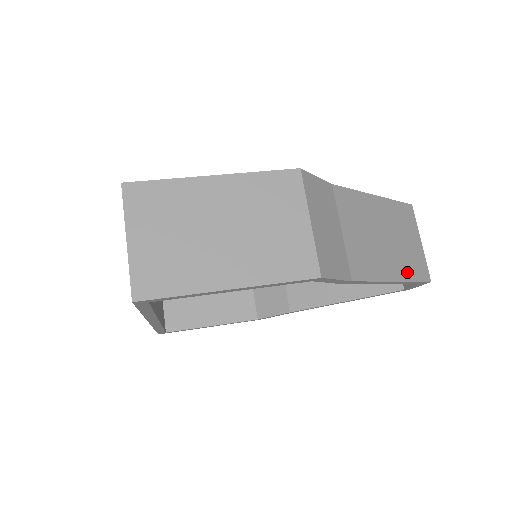
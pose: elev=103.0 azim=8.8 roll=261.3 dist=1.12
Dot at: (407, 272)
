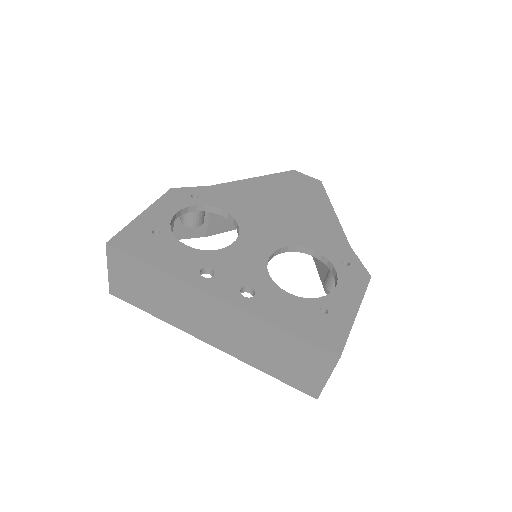
Dot at: occluded
